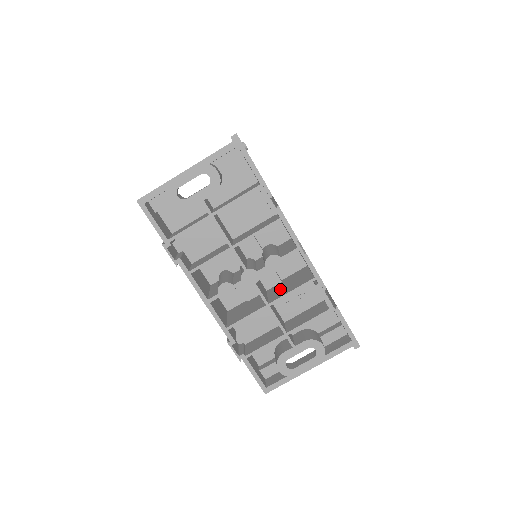
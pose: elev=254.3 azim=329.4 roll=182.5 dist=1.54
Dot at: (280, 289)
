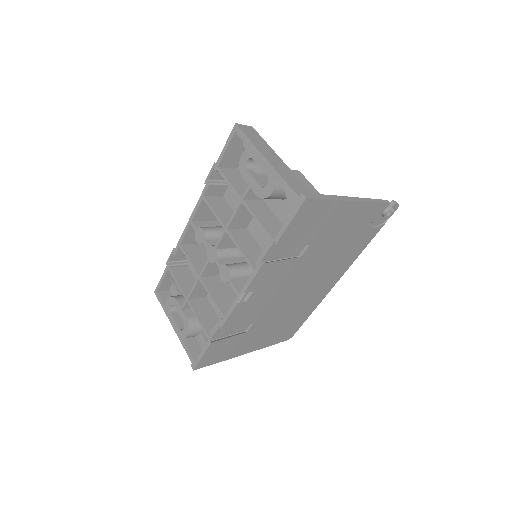
Dot at: (222, 286)
